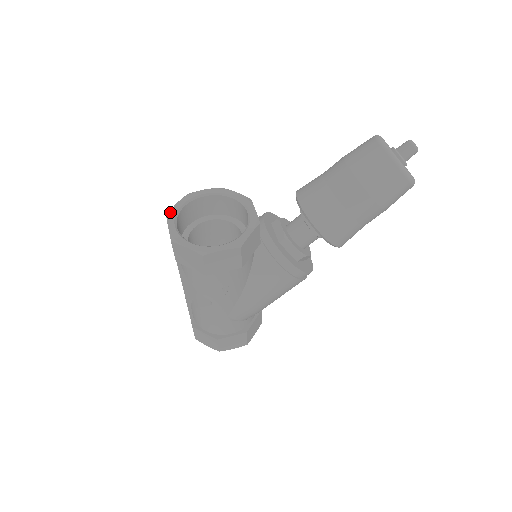
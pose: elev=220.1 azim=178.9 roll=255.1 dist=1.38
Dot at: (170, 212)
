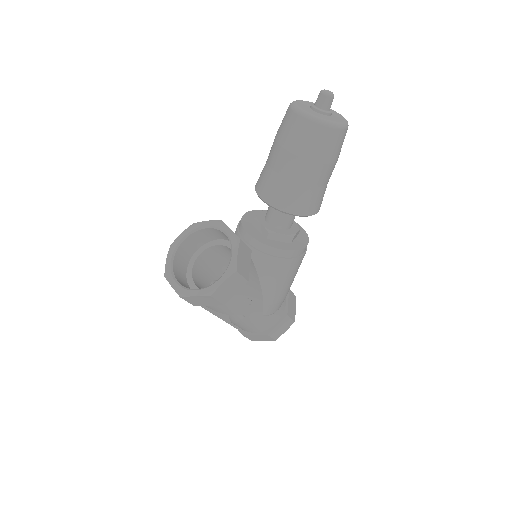
Dot at: (165, 272)
